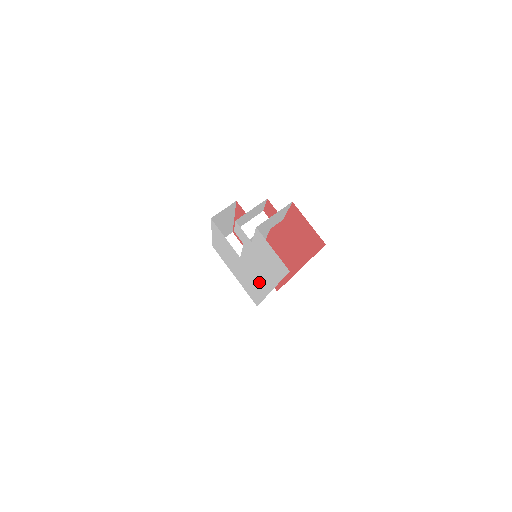
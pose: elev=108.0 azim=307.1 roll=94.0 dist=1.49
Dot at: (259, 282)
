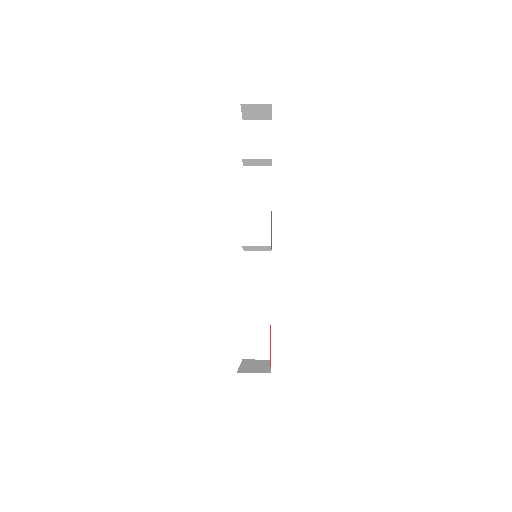
Dot at: occluded
